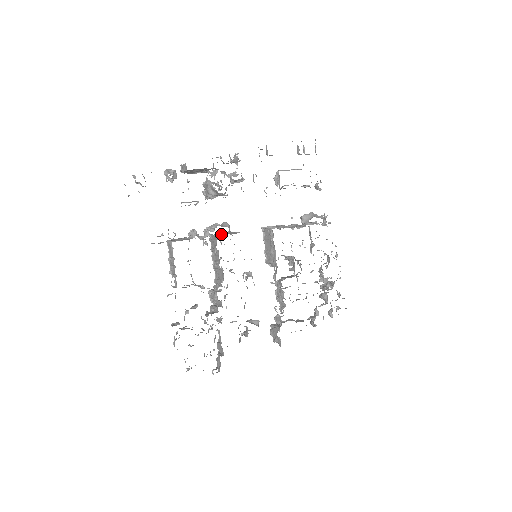
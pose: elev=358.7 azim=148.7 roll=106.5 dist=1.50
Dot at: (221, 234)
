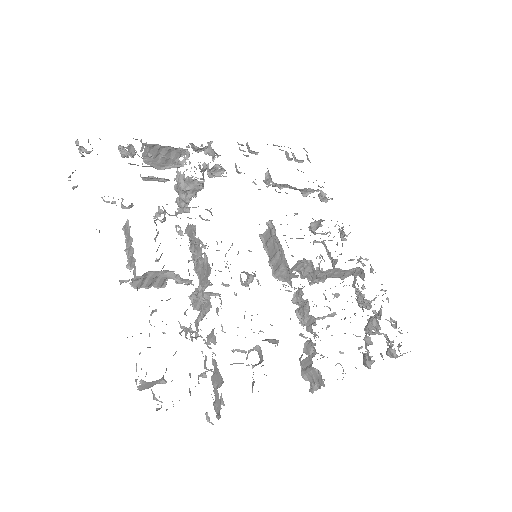
Dot at: occluded
